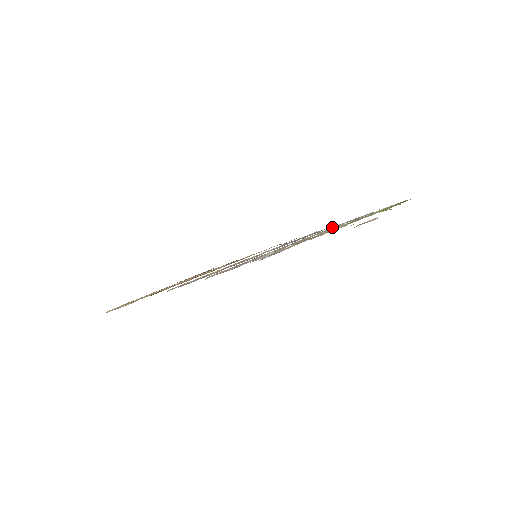
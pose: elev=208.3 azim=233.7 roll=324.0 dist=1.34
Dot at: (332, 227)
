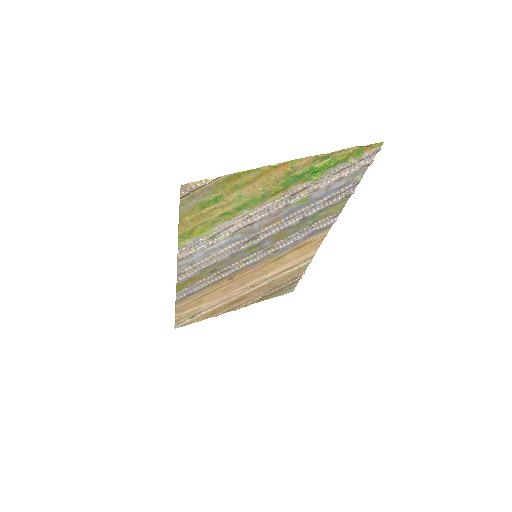
Dot at: (321, 207)
